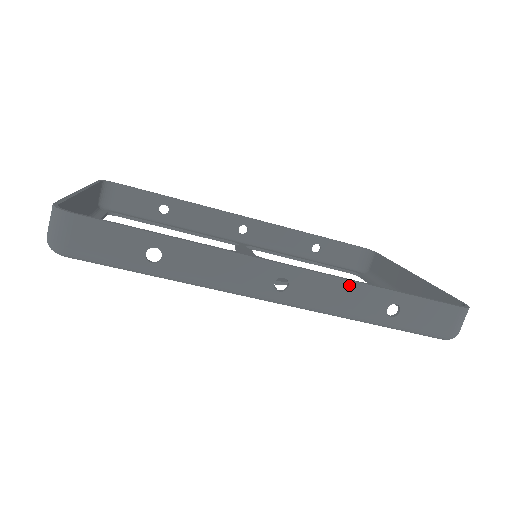
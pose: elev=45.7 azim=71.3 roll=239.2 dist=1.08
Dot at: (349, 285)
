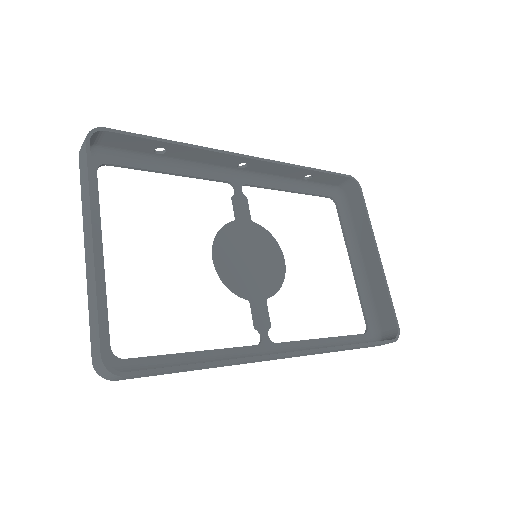
Dot at: (327, 351)
